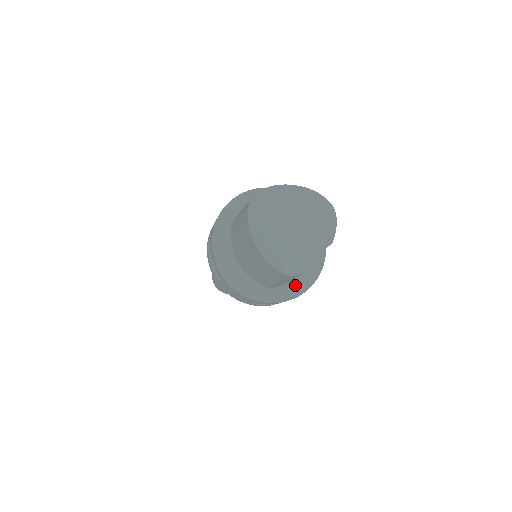
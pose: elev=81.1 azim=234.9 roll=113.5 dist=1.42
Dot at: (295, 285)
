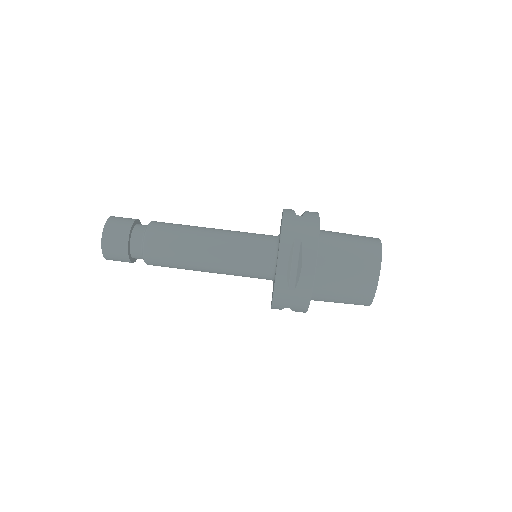
Dot at: occluded
